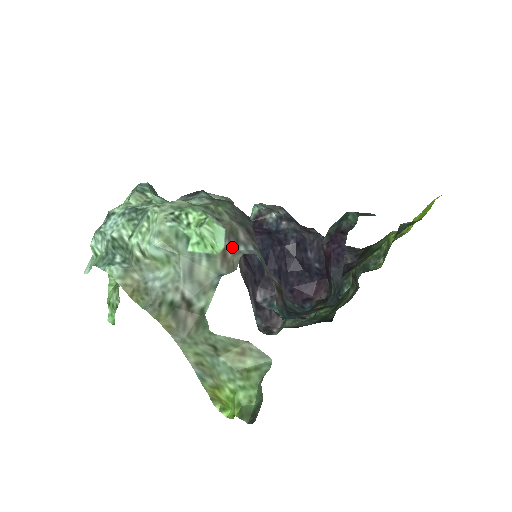
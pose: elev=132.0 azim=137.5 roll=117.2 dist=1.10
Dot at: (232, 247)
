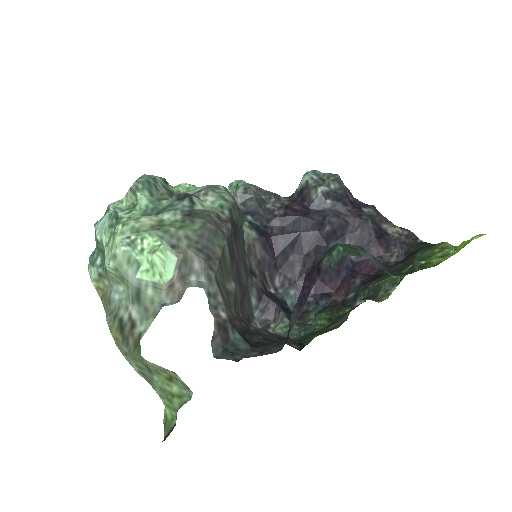
Dot at: (182, 276)
